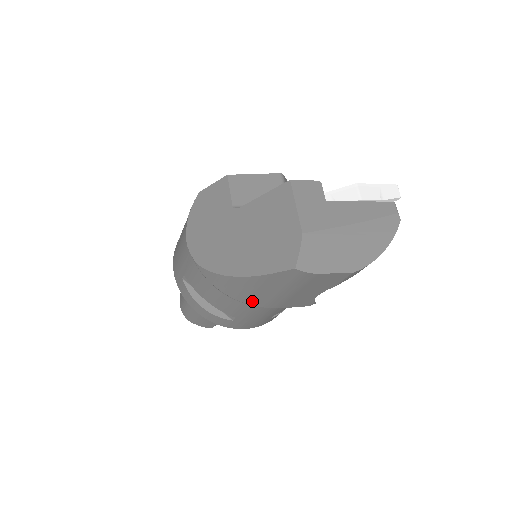
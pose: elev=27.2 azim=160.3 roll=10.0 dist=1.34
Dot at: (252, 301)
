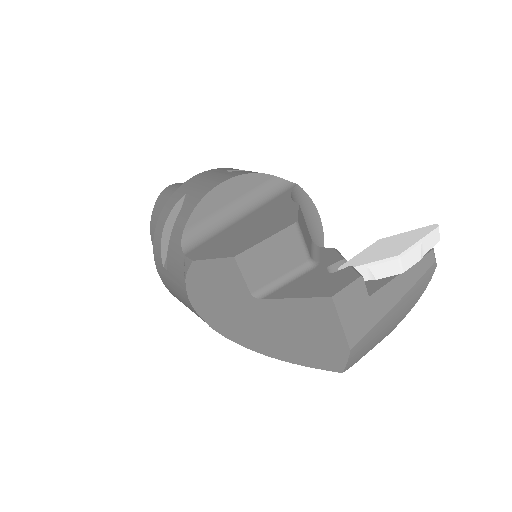
Dot at: occluded
